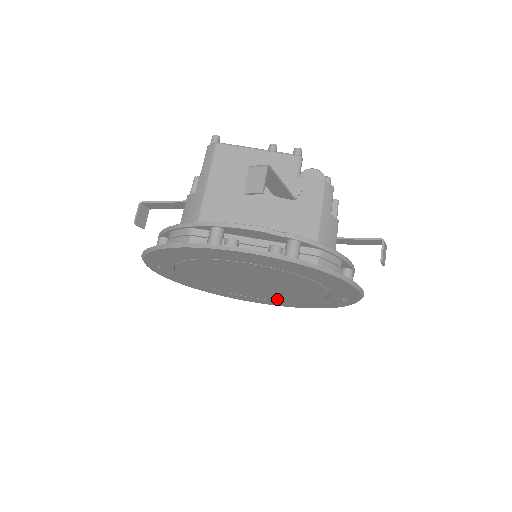
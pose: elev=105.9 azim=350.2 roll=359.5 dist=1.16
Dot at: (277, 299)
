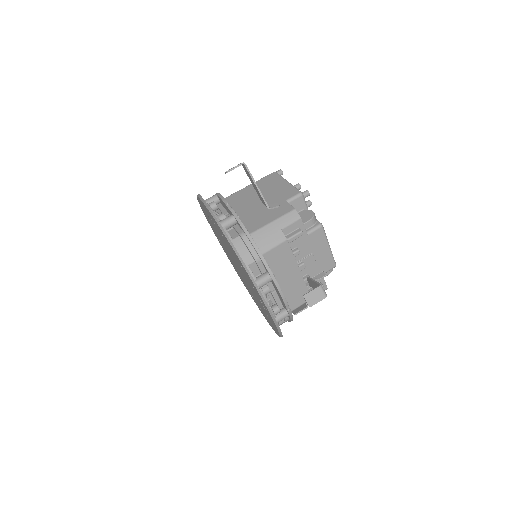
Dot at: occluded
